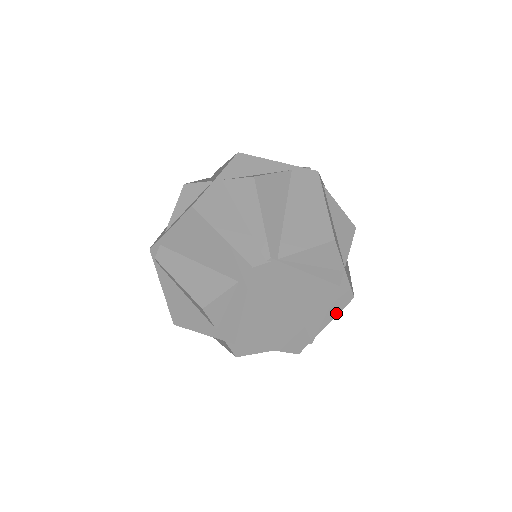
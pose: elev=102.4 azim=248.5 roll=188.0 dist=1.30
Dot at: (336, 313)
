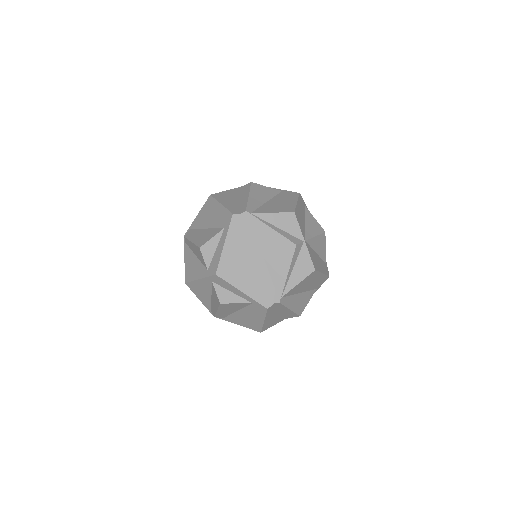
Dot at: (300, 280)
